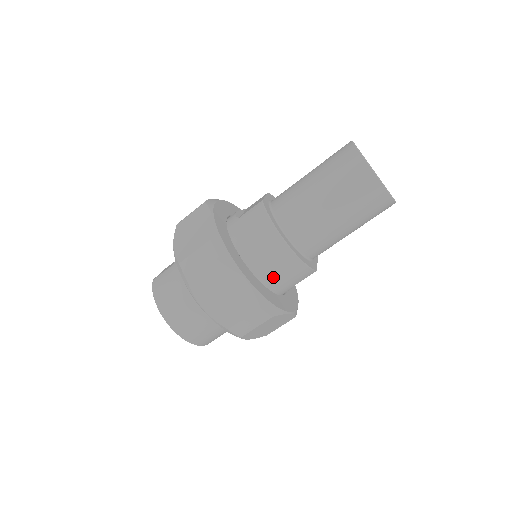
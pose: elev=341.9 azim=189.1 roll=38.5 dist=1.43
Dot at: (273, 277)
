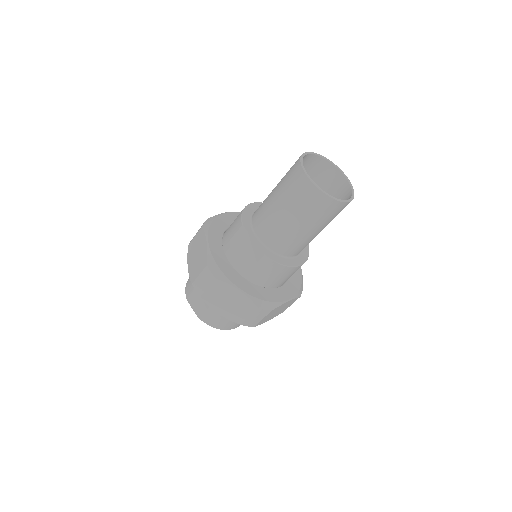
Dot at: occluded
